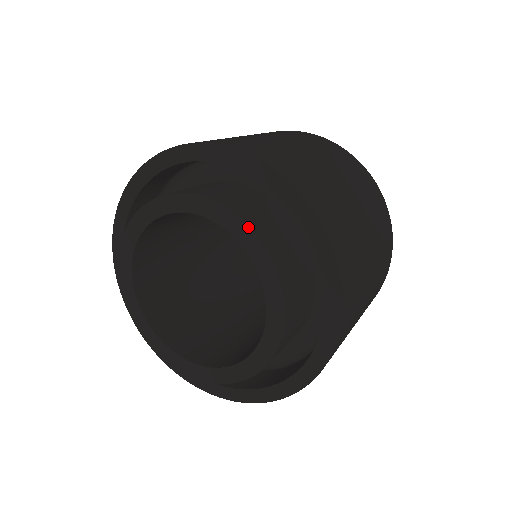
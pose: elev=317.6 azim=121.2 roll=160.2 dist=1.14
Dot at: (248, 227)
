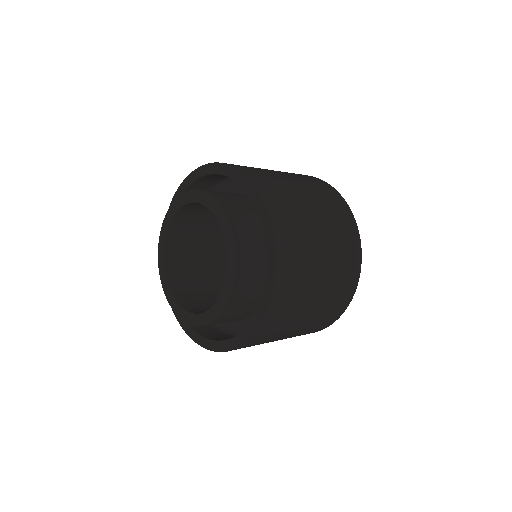
Dot at: (234, 279)
